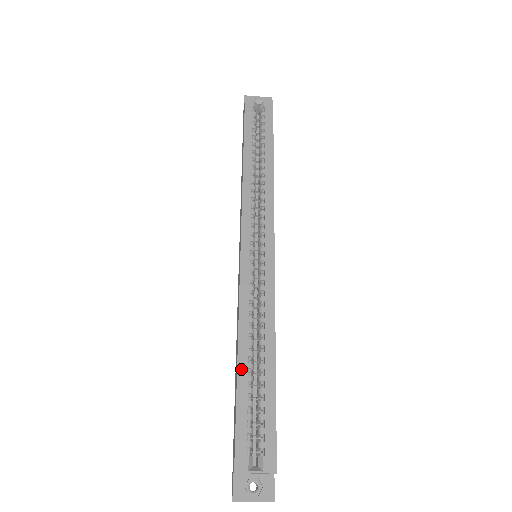
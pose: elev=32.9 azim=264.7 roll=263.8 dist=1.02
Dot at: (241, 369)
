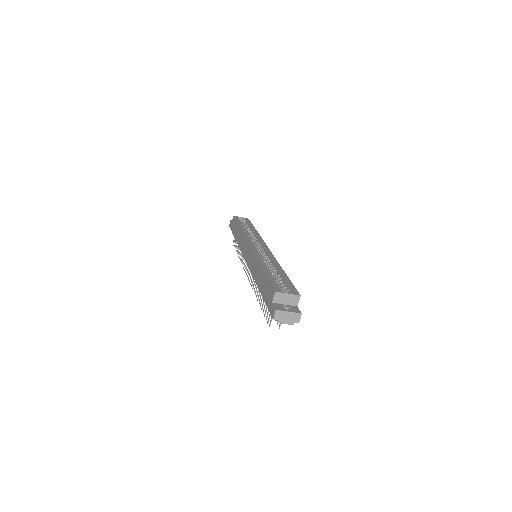
Dot at: (265, 269)
